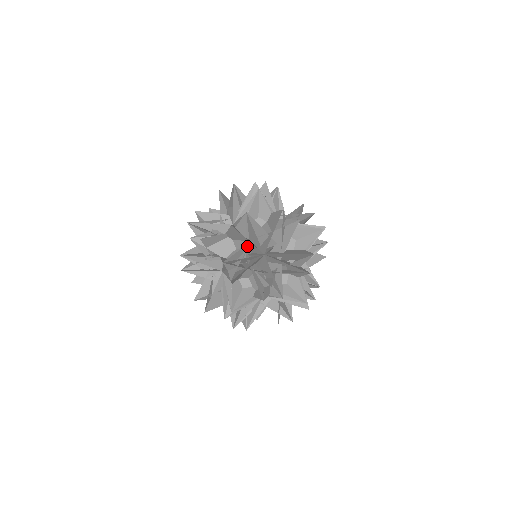
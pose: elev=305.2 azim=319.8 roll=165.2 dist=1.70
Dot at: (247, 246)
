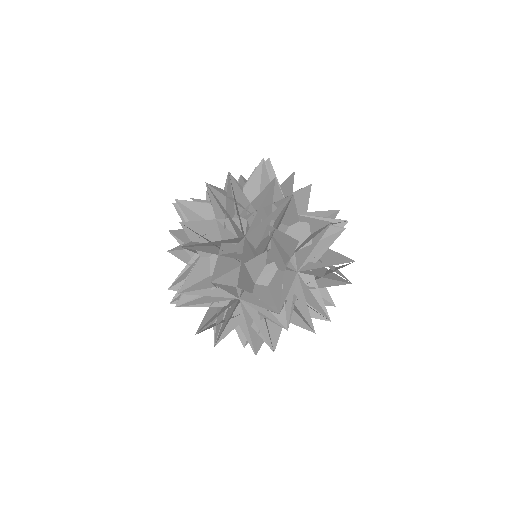
Dot at: occluded
